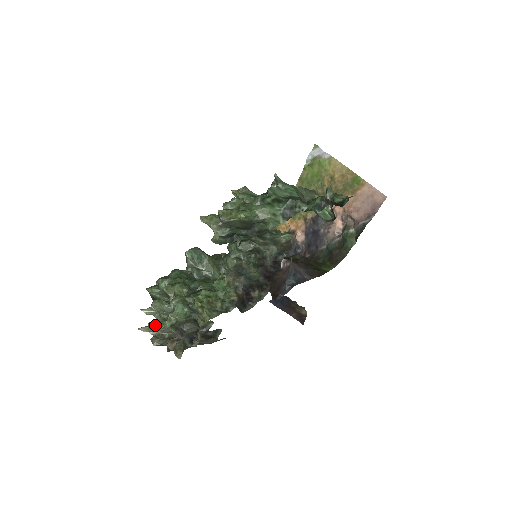
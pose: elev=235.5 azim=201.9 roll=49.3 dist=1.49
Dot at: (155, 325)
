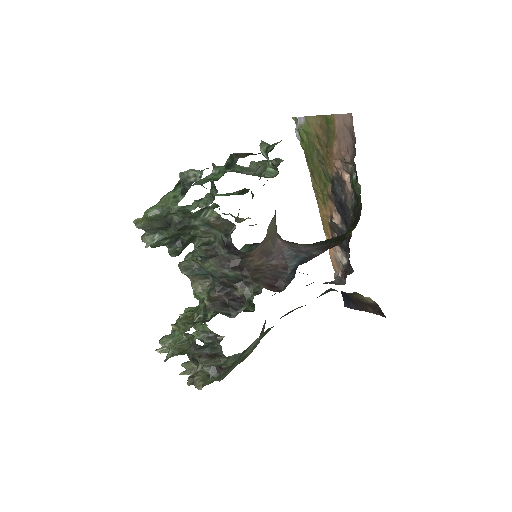
Dot at: (187, 364)
